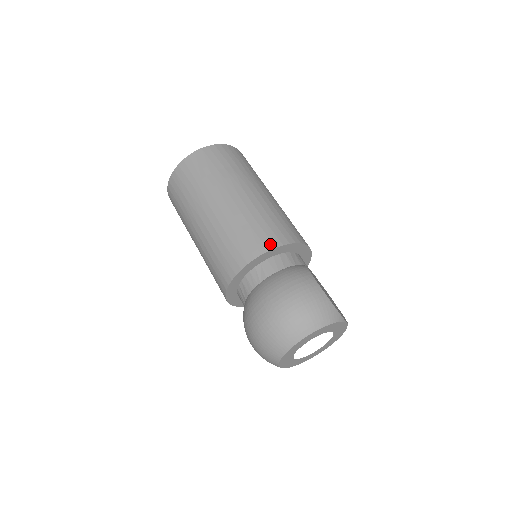
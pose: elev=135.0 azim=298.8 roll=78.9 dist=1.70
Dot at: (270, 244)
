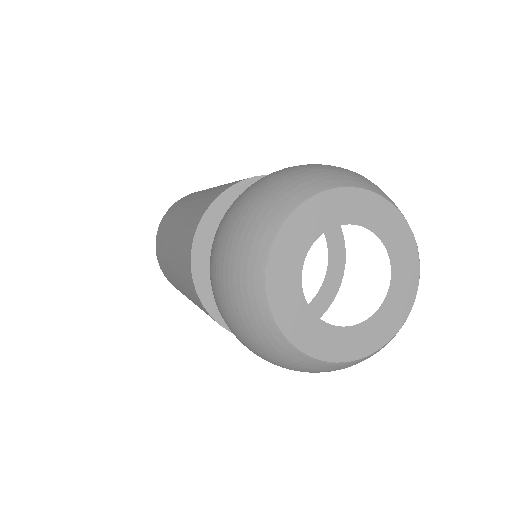
Dot at: occluded
